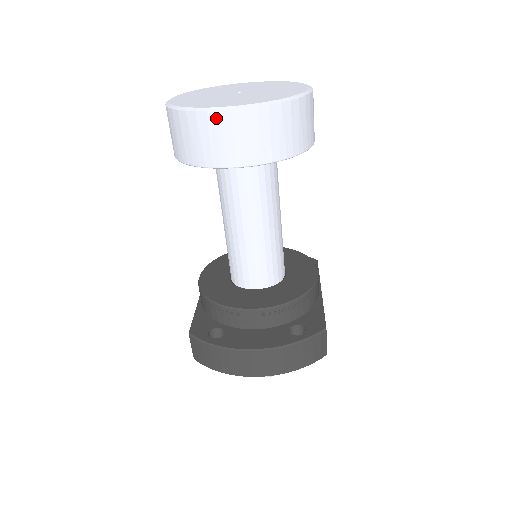
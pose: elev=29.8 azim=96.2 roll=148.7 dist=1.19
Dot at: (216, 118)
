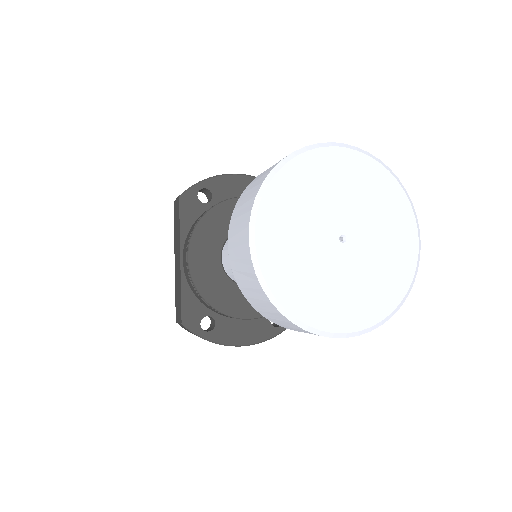
Dot at: (324, 336)
